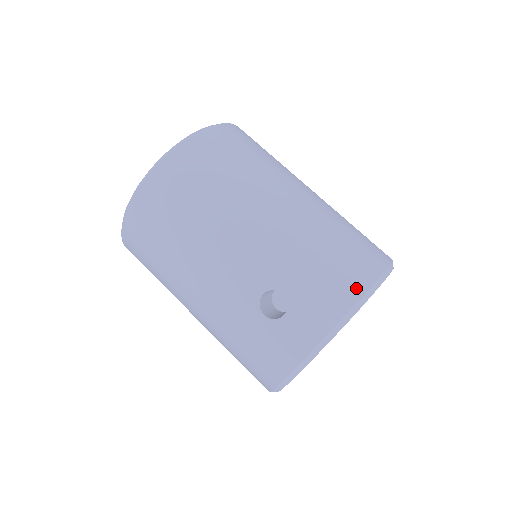
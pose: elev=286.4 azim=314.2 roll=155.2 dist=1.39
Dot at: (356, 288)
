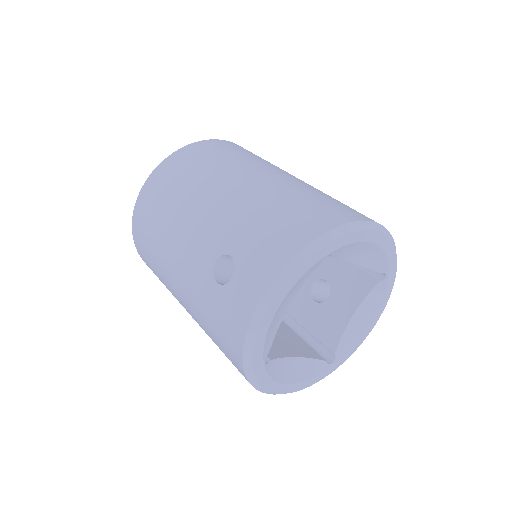
Dot at: (303, 238)
